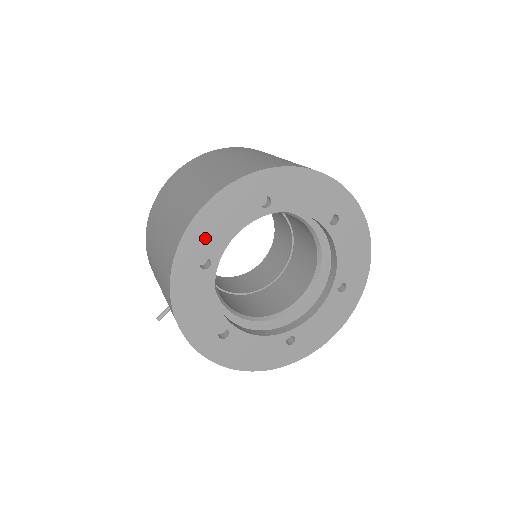
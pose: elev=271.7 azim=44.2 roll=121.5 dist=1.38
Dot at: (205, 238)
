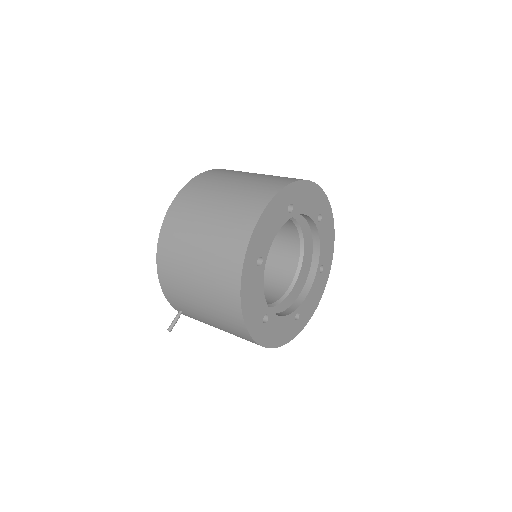
Dot at: (261, 241)
